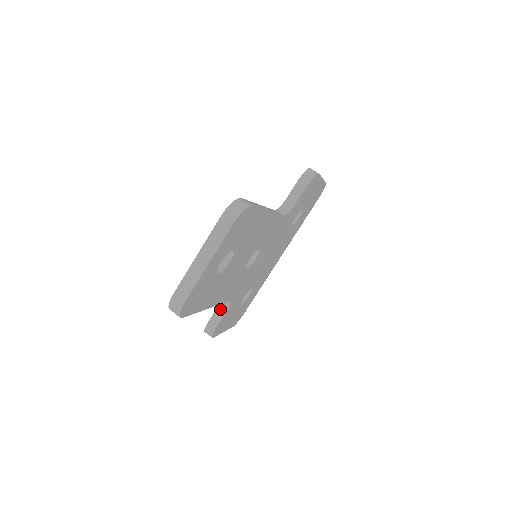
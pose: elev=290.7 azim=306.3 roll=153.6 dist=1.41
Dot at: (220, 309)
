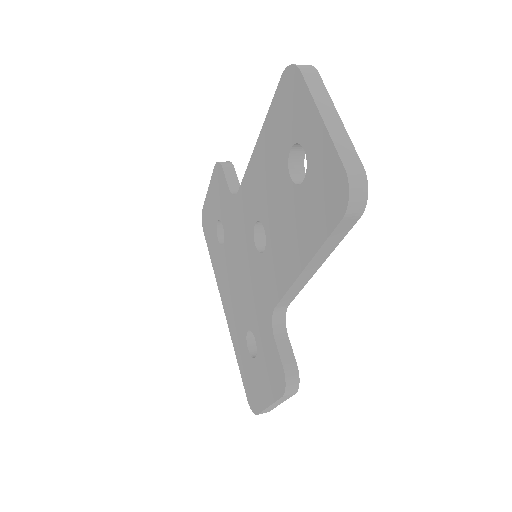
Dot at: (279, 339)
